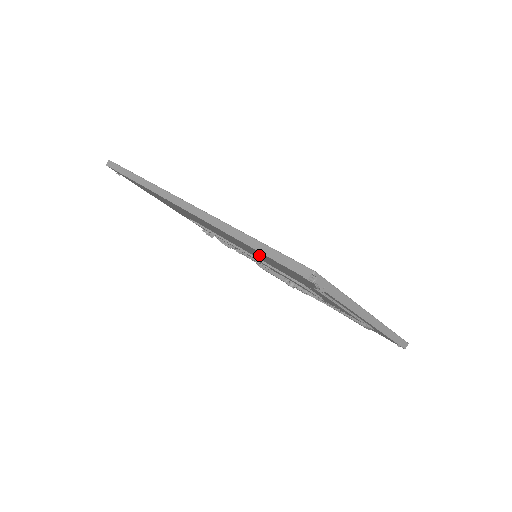
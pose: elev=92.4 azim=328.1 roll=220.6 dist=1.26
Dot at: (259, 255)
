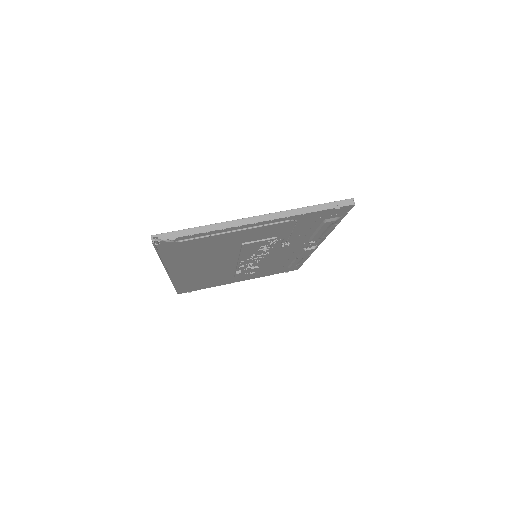
Dot at: (196, 255)
